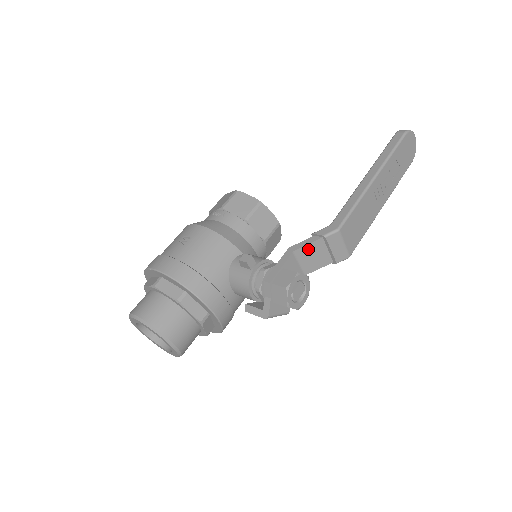
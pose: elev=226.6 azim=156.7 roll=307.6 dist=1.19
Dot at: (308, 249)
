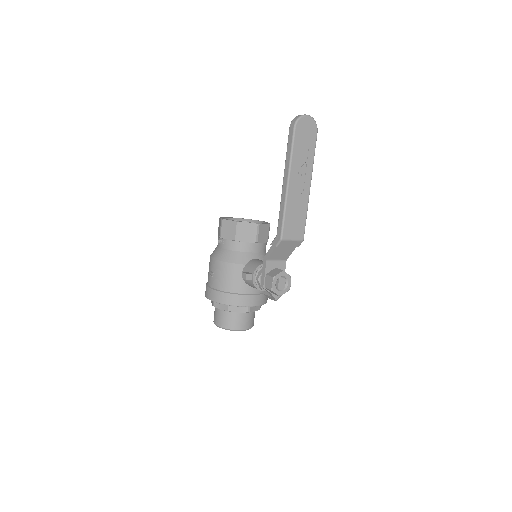
Dot at: (274, 254)
